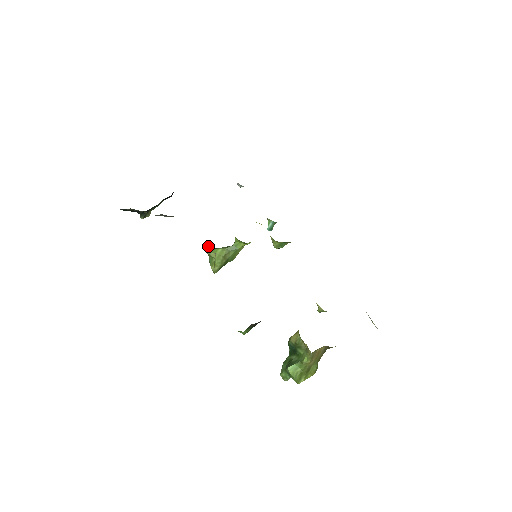
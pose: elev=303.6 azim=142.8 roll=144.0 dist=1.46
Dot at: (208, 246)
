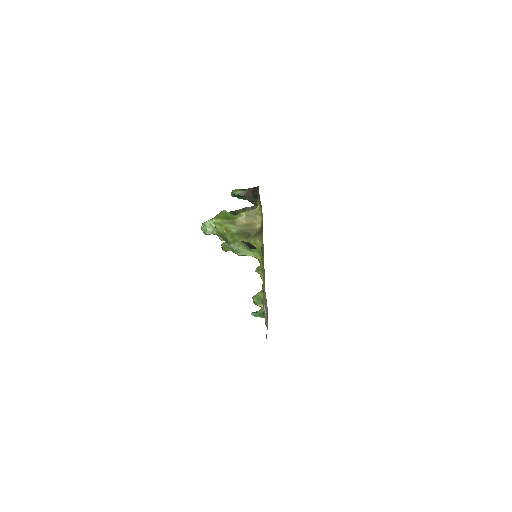
Dot at: occluded
